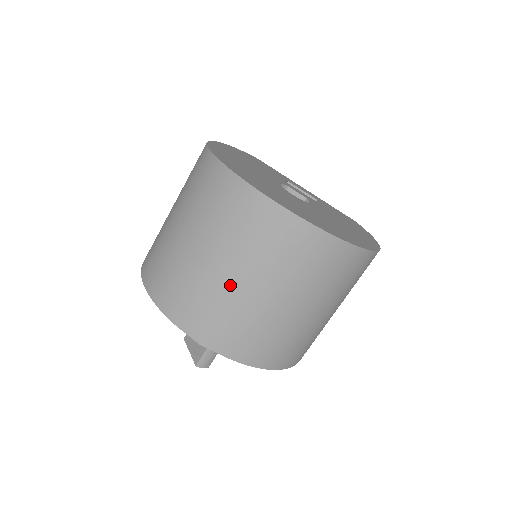
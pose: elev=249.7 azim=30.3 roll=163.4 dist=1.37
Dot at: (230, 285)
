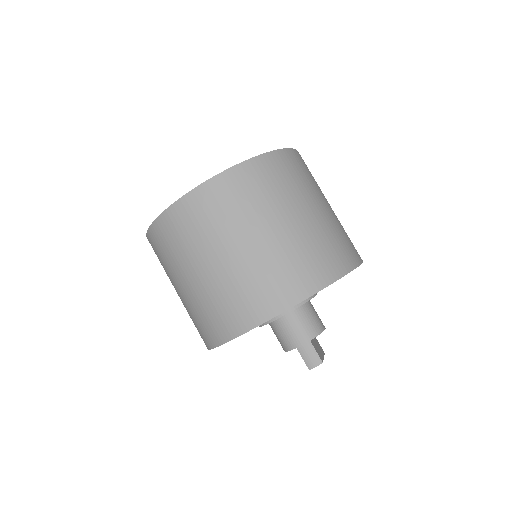
Dot at: (189, 292)
